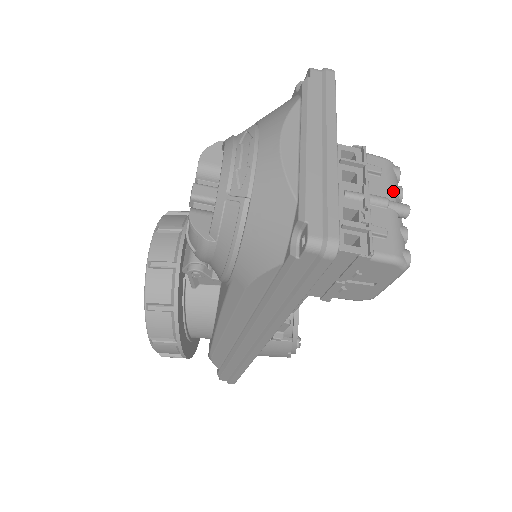
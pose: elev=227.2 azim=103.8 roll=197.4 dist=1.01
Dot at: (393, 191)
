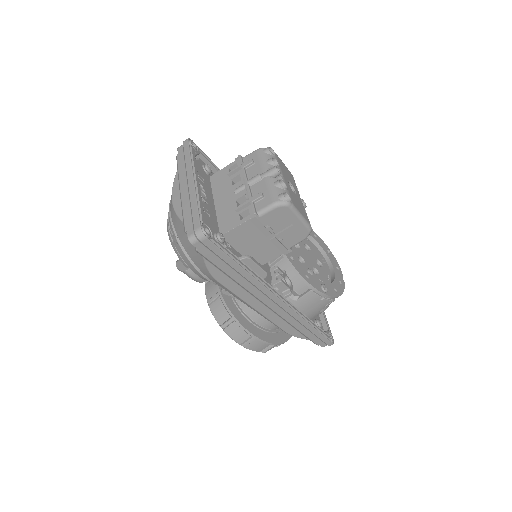
Dot at: (264, 166)
